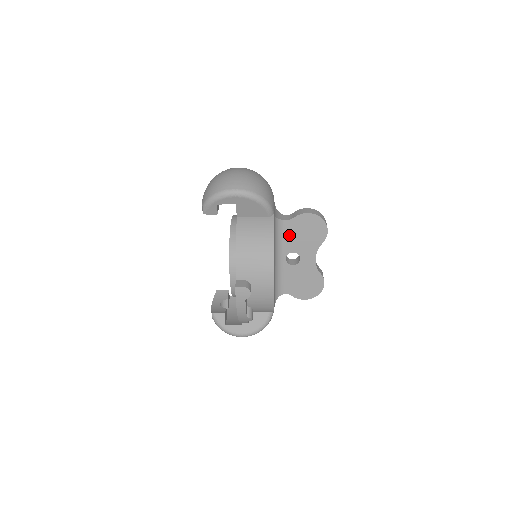
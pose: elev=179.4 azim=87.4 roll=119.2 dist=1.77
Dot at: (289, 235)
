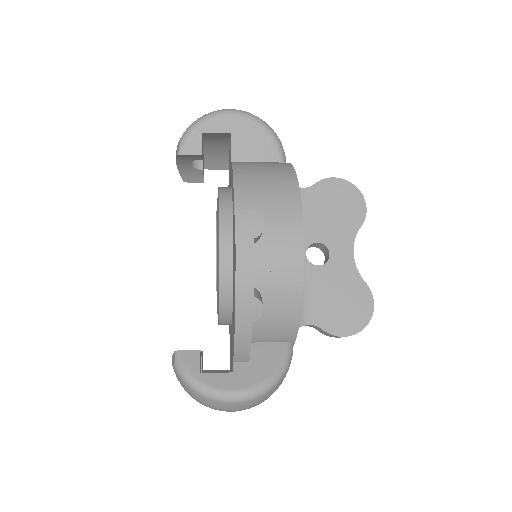
Dot at: (309, 212)
